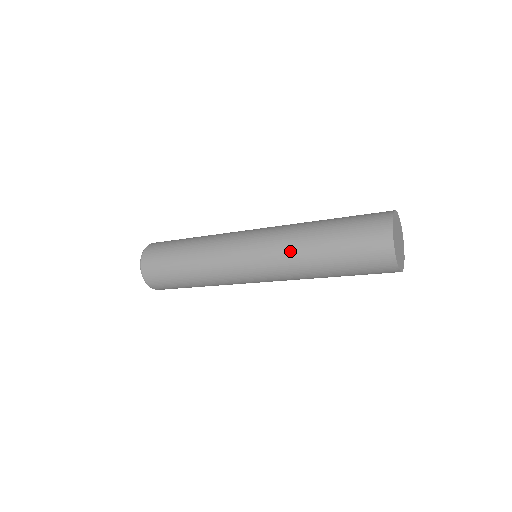
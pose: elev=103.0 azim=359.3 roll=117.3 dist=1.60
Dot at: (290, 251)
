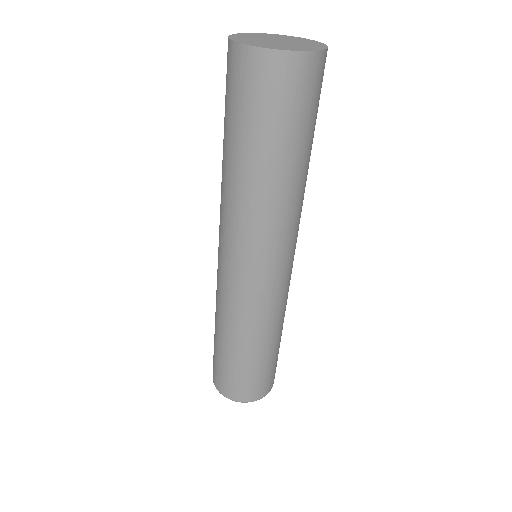
Dot at: (248, 212)
